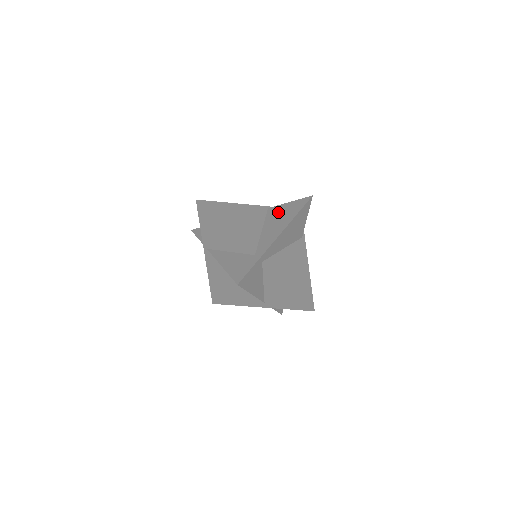
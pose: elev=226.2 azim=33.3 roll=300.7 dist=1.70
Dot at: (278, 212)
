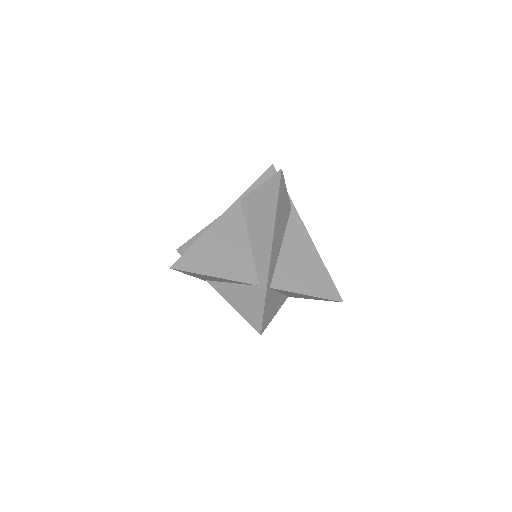
Dot at: (254, 207)
